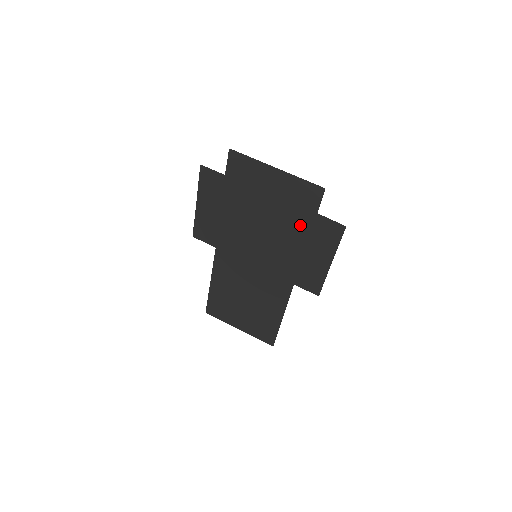
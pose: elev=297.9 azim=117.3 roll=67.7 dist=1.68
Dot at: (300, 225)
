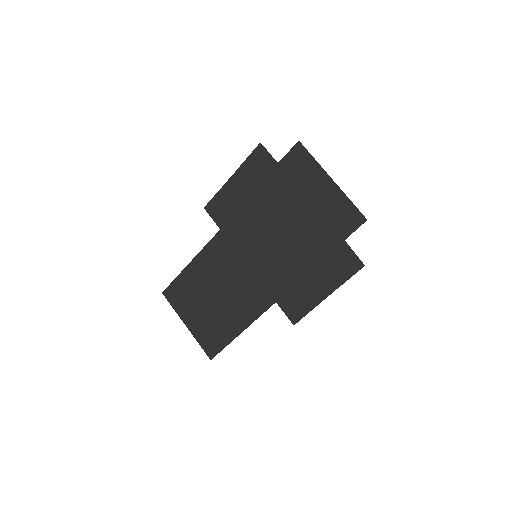
Dot at: (321, 244)
